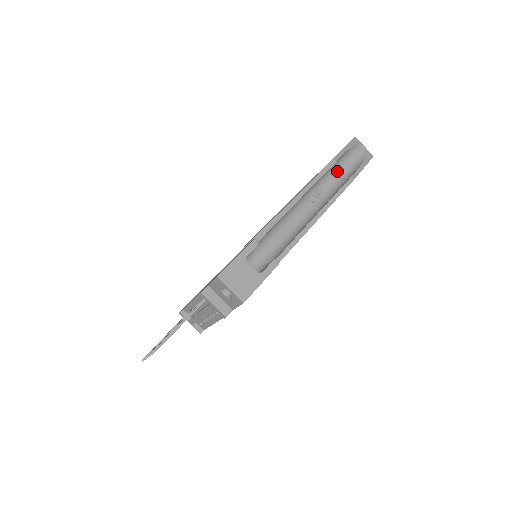
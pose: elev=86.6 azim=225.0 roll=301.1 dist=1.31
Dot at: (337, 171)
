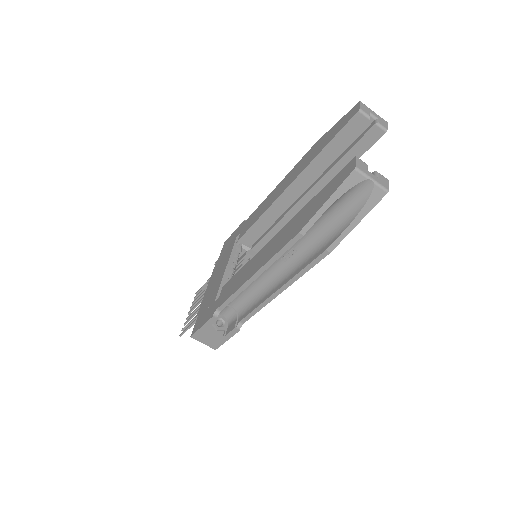
Dot at: (319, 224)
